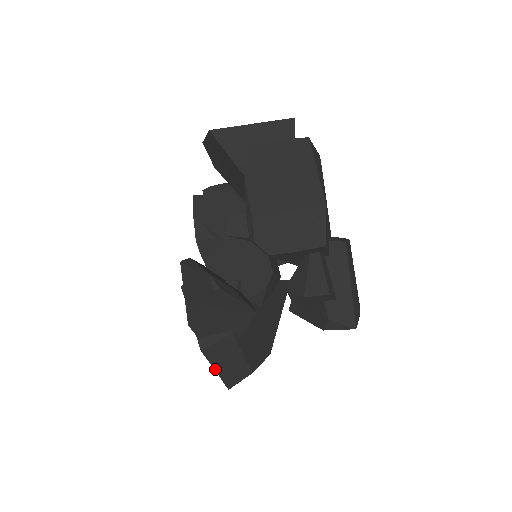
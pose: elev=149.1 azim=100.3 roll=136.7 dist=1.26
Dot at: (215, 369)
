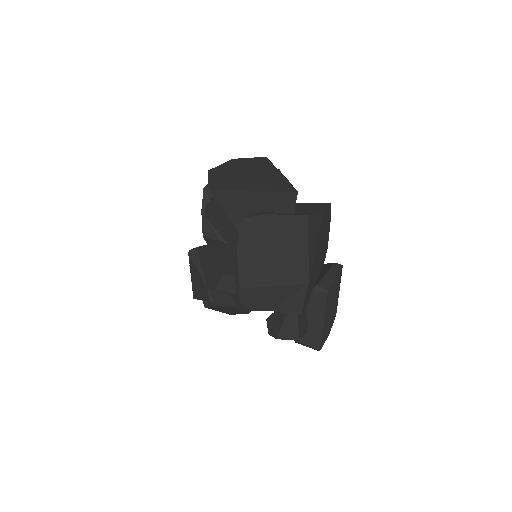
Dot at: occluded
